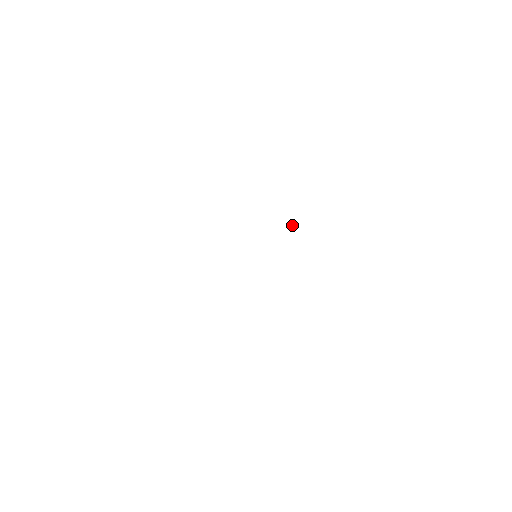
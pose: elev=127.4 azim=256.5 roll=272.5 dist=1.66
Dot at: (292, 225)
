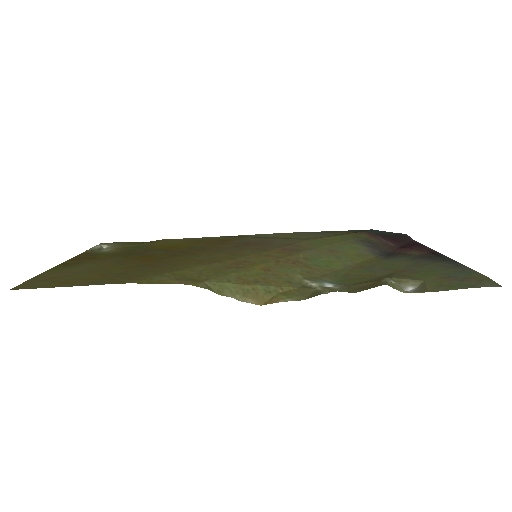
Dot at: (326, 291)
